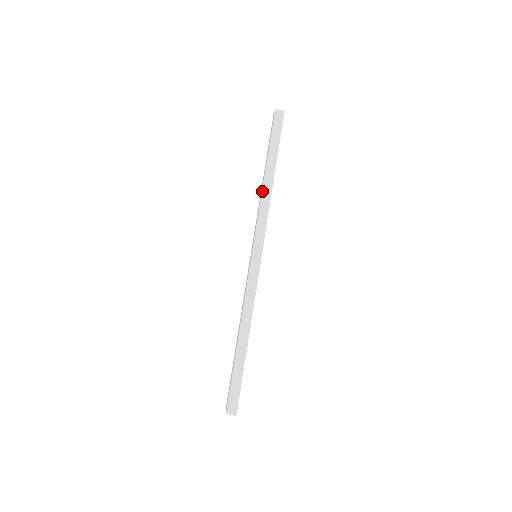
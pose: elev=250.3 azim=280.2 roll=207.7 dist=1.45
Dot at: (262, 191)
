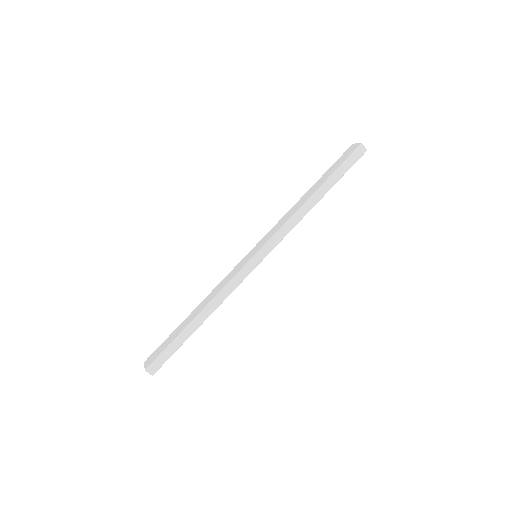
Dot at: (301, 207)
